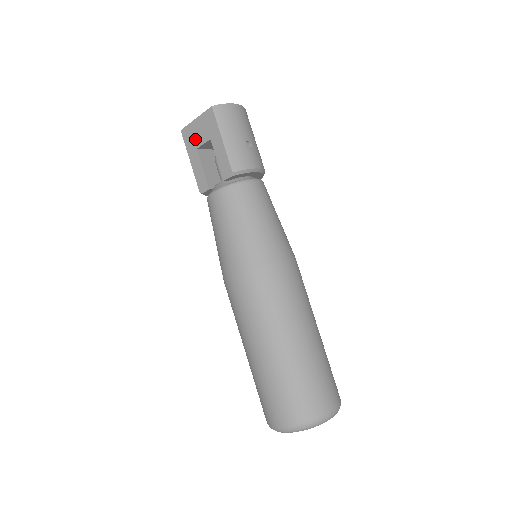
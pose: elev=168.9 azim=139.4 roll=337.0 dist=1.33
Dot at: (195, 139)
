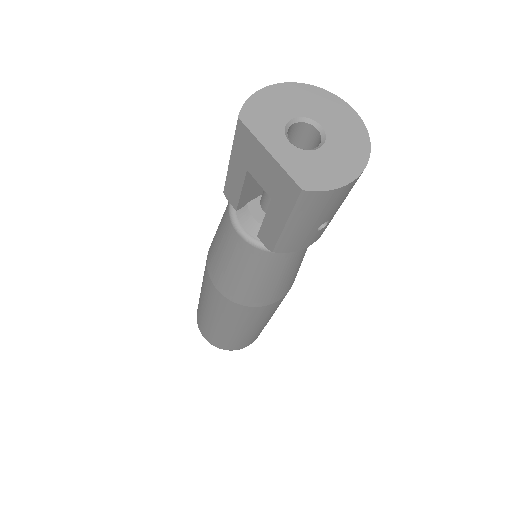
Dot at: (252, 162)
